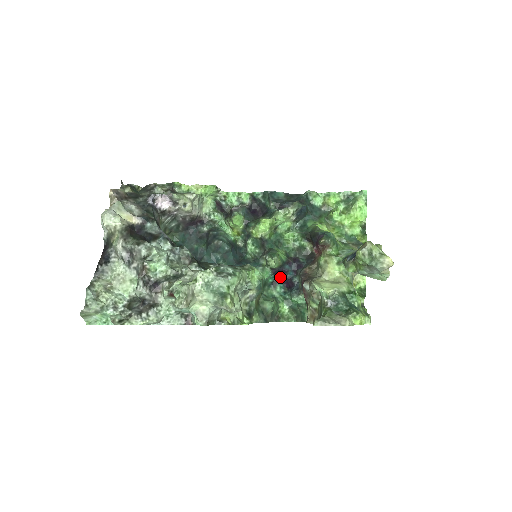
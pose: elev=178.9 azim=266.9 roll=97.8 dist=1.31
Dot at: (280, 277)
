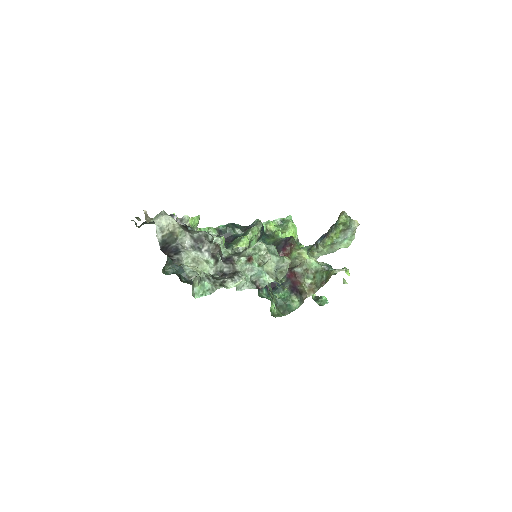
Dot at: occluded
